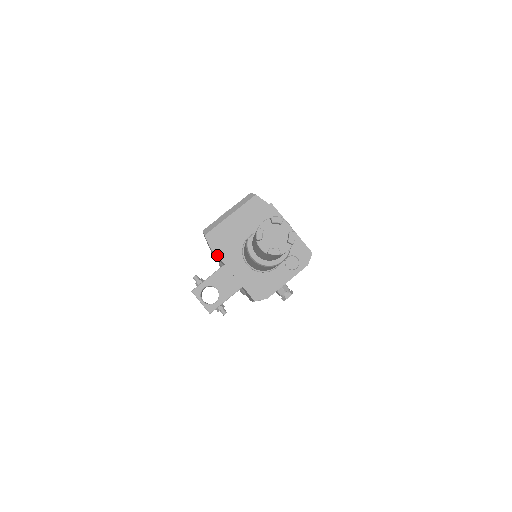
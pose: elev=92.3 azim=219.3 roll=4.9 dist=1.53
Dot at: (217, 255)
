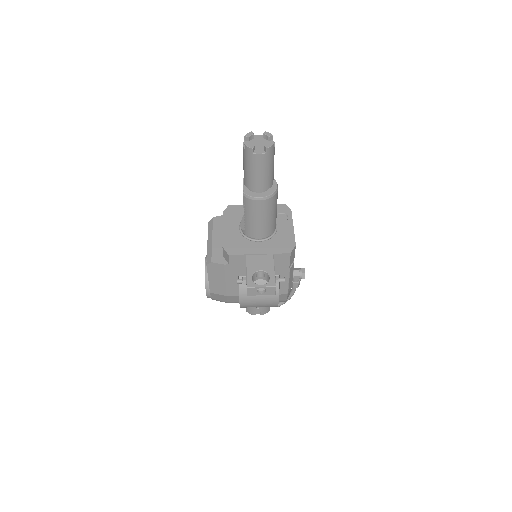
Dot at: (234, 255)
